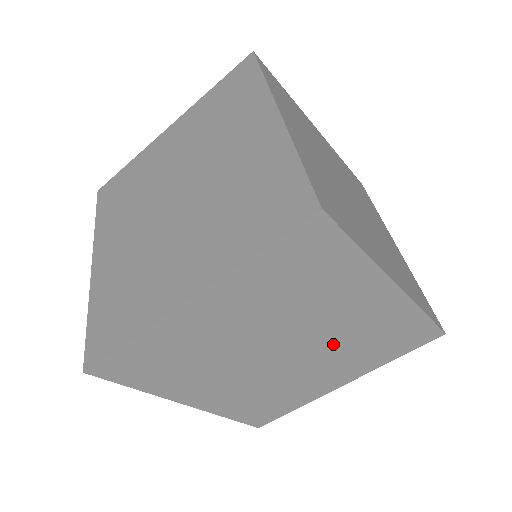
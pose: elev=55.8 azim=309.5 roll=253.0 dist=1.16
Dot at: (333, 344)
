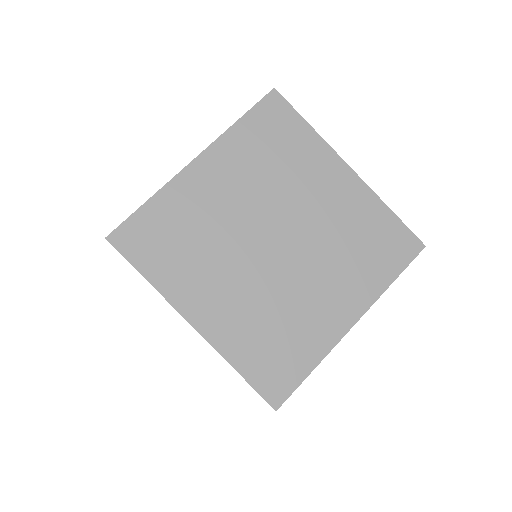
Dot at: (321, 241)
